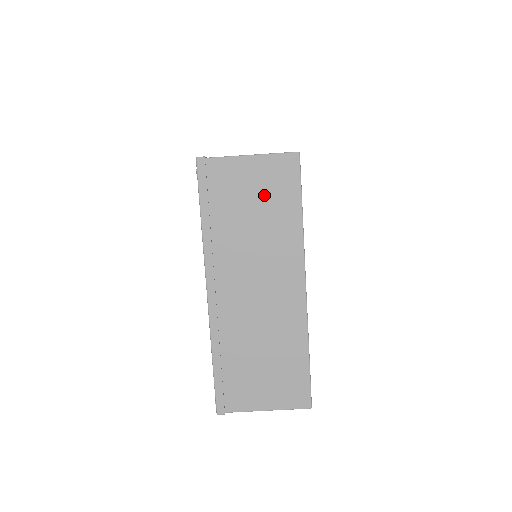
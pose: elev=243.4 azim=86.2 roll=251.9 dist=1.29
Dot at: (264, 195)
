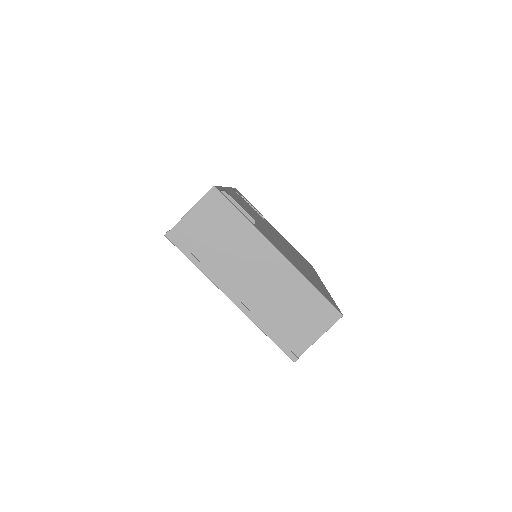
Dot at: (215, 224)
